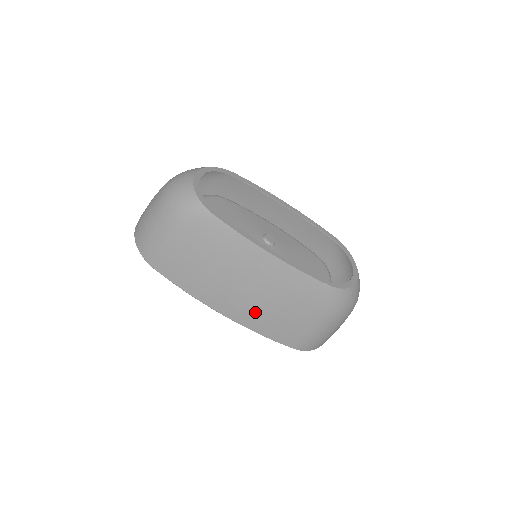
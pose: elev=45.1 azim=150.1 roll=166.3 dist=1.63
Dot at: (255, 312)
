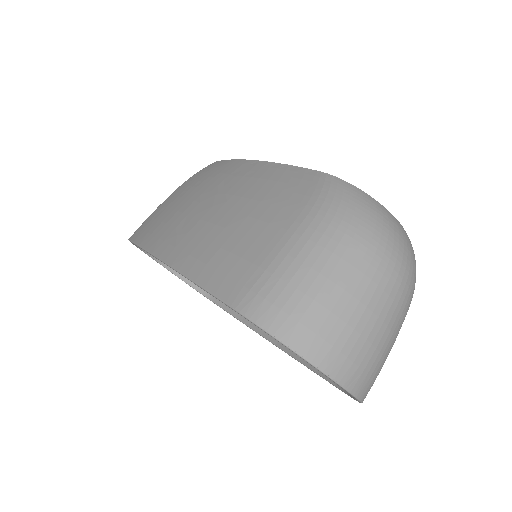
Dot at: (200, 235)
